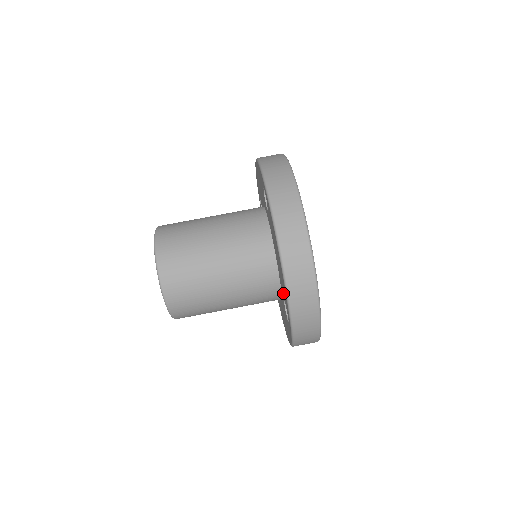
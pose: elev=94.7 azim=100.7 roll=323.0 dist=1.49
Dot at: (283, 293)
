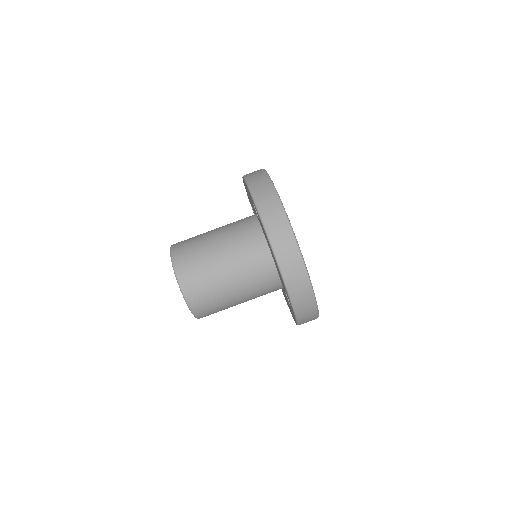
Dot at: (283, 285)
